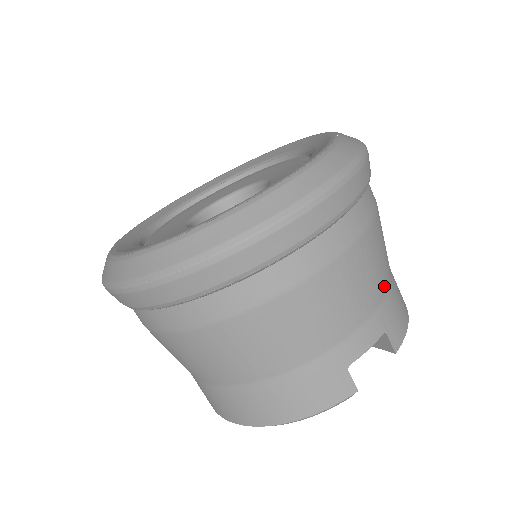
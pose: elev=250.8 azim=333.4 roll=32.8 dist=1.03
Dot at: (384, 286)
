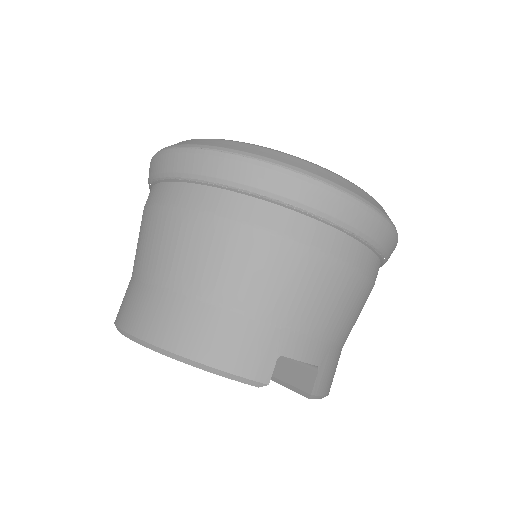
Dot at: (341, 338)
